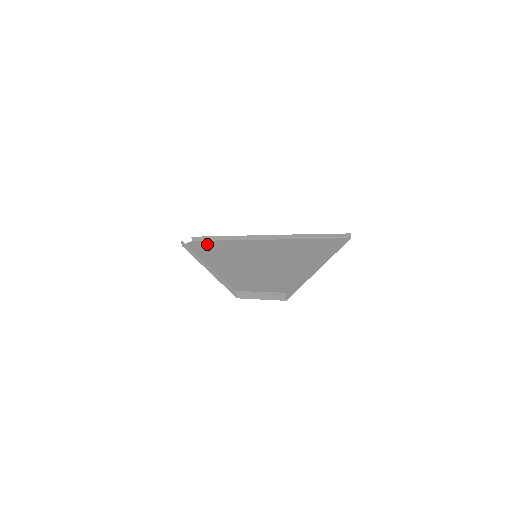
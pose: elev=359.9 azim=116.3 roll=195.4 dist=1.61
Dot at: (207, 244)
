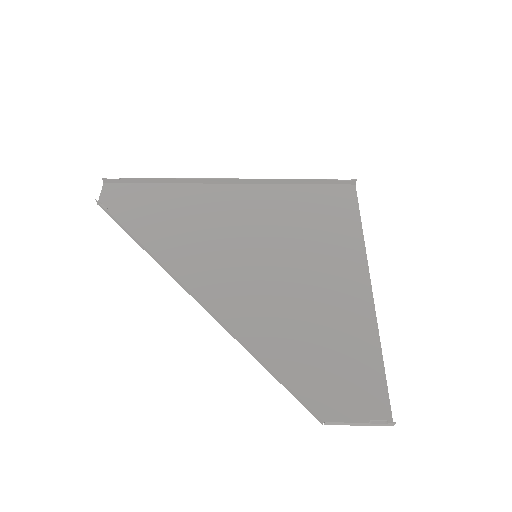
Dot at: (142, 201)
